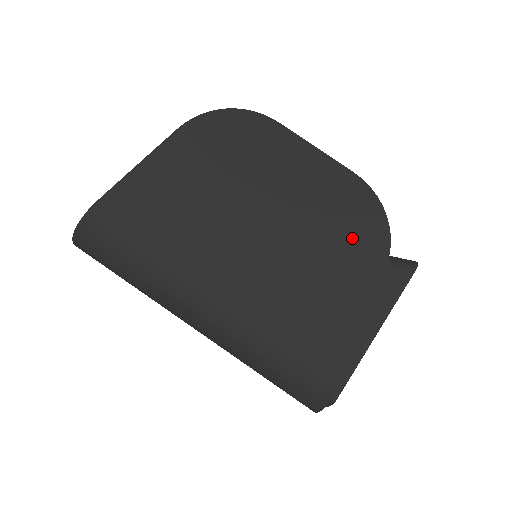
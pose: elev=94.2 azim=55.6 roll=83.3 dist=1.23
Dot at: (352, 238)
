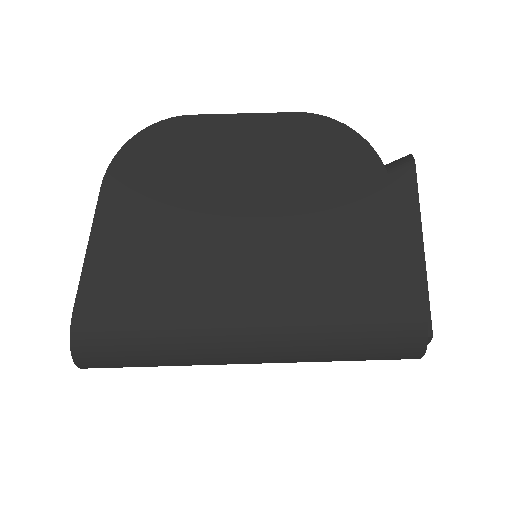
Dot at: (339, 173)
